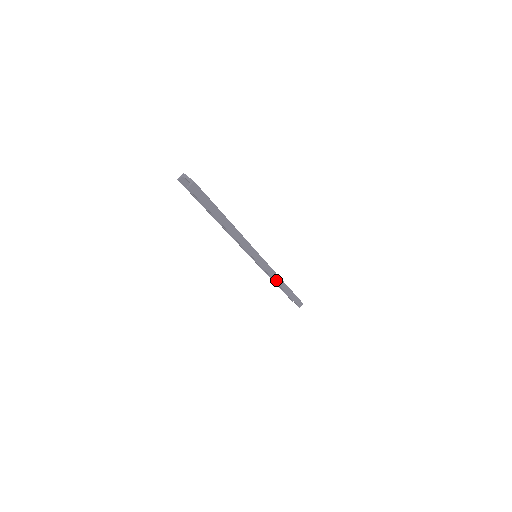
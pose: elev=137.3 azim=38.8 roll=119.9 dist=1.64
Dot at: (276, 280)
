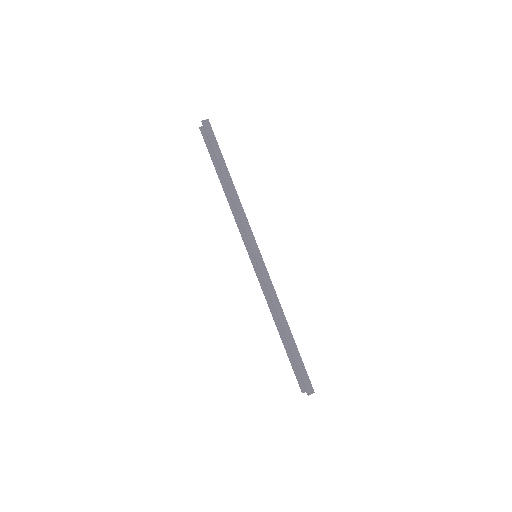
Dot at: (275, 305)
